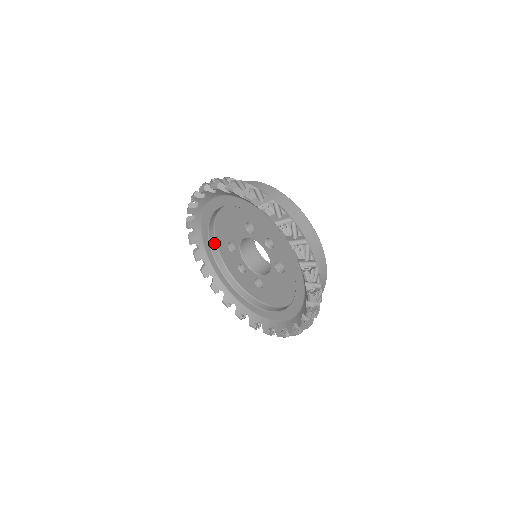
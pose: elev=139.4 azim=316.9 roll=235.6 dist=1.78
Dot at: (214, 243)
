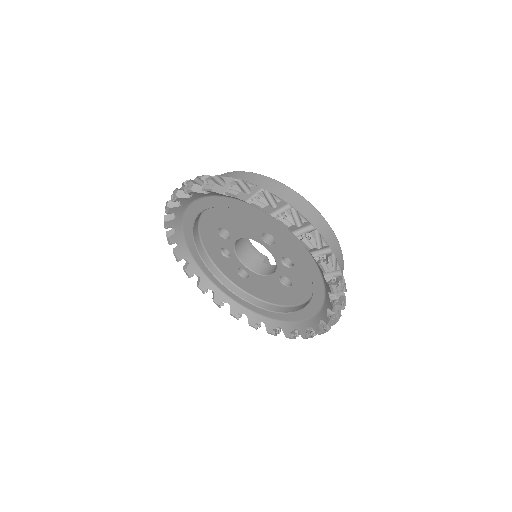
Dot at: (198, 218)
